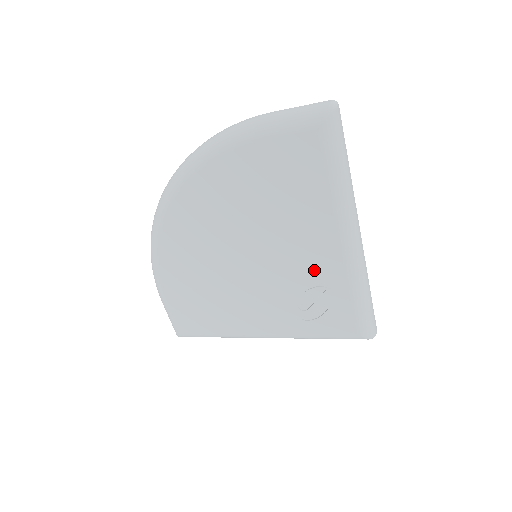
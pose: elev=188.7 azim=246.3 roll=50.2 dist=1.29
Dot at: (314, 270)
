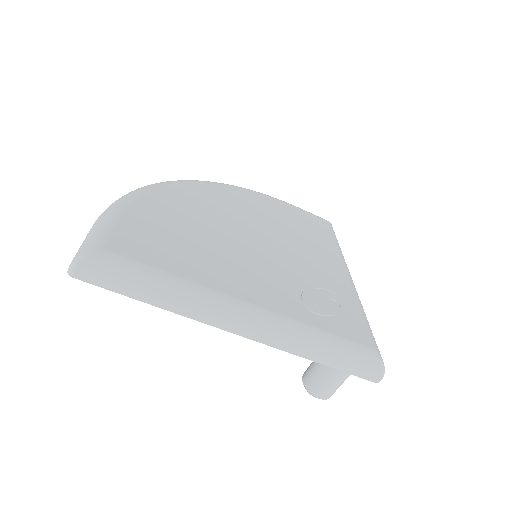
Dot at: (324, 276)
